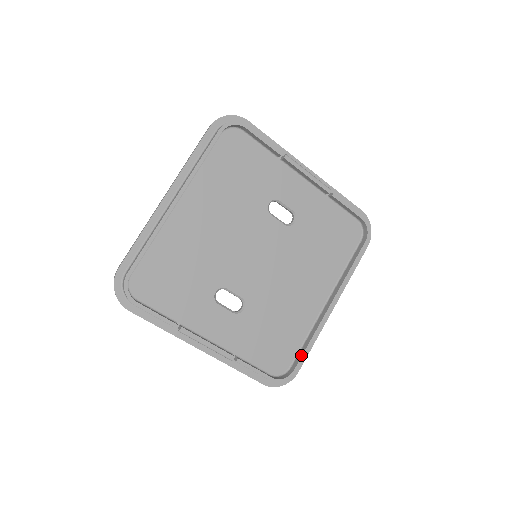
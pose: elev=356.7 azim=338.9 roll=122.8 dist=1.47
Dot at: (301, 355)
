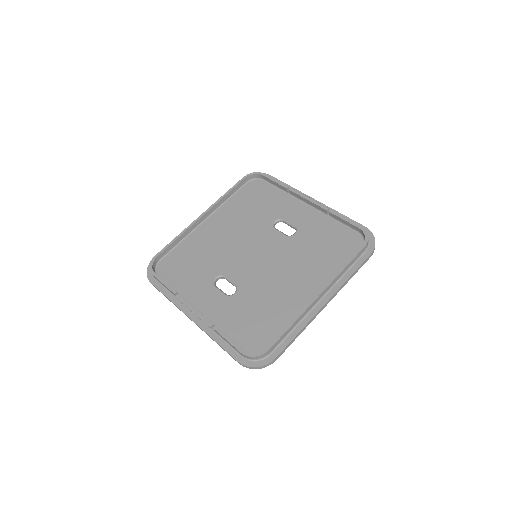
Dot at: (277, 336)
